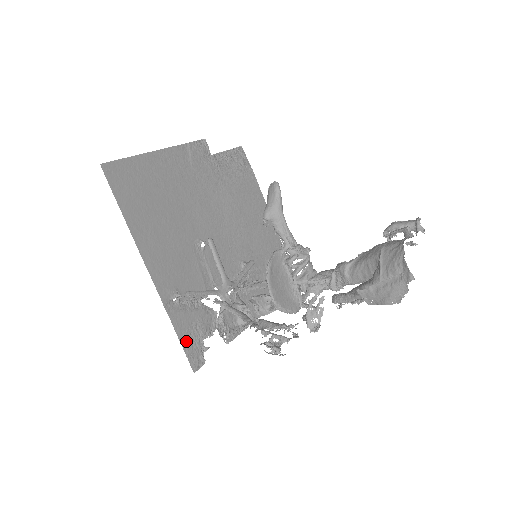
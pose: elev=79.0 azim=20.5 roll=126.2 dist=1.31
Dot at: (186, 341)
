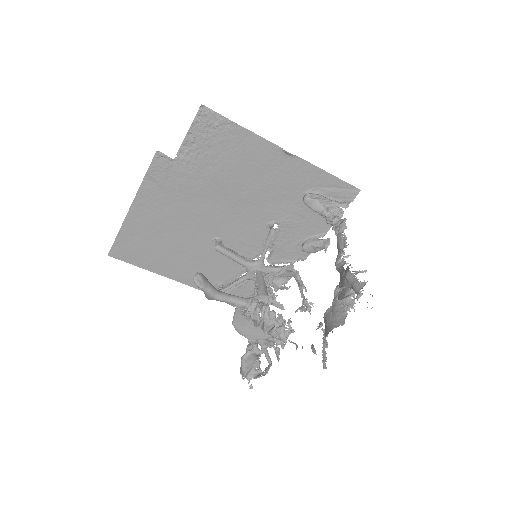
Dot at: occluded
